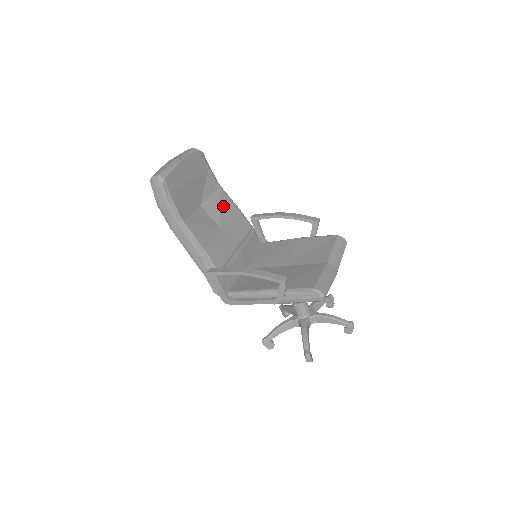
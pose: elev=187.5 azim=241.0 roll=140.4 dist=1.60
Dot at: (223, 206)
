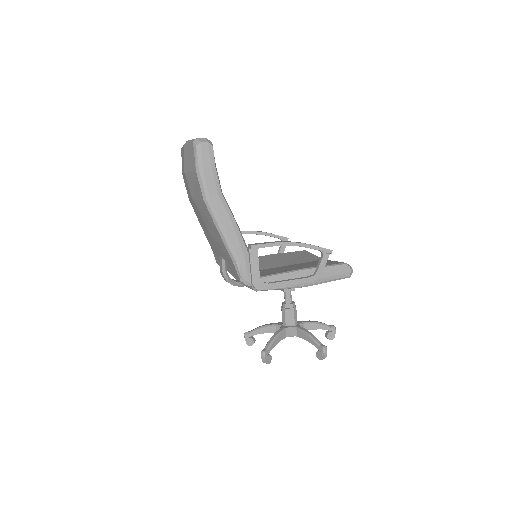
Dot at: occluded
